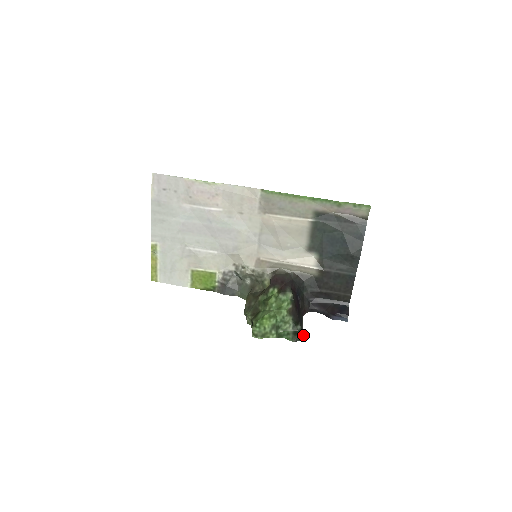
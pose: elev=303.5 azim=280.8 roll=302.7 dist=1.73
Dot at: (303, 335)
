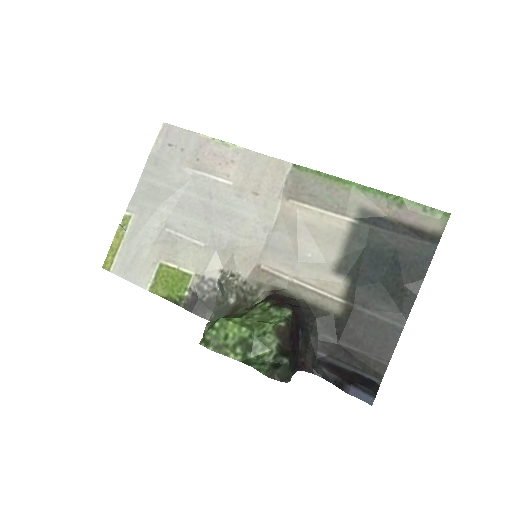
Dot at: (288, 378)
